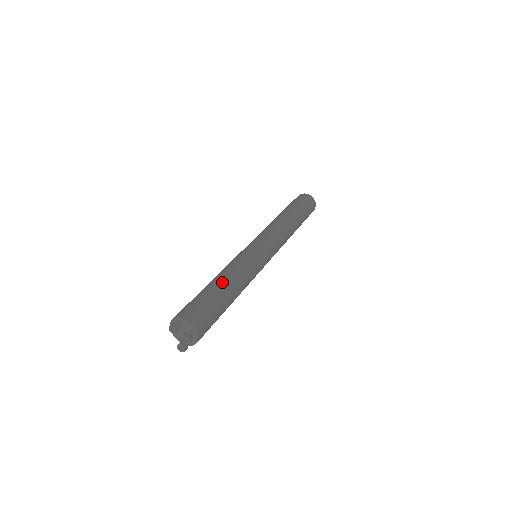
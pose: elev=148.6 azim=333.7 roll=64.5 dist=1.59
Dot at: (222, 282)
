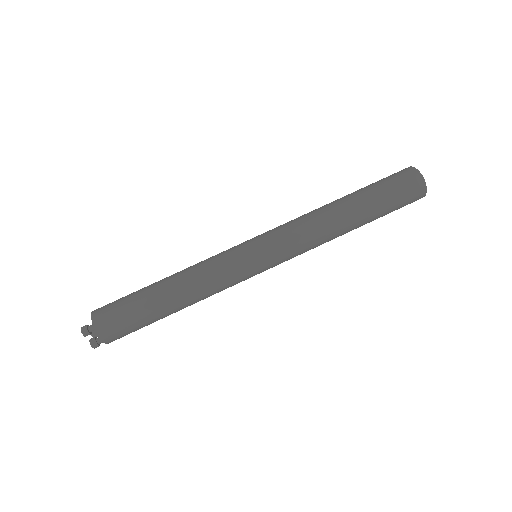
Dot at: (170, 301)
